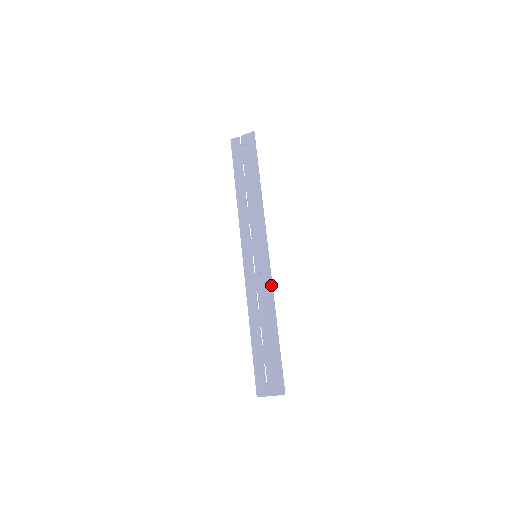
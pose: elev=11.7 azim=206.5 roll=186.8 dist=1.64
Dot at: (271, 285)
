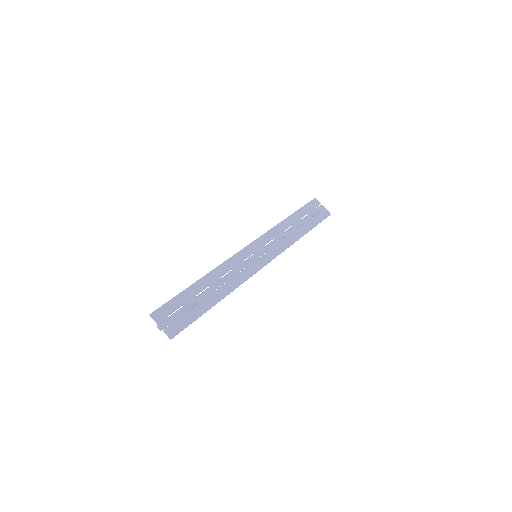
Dot at: (246, 280)
